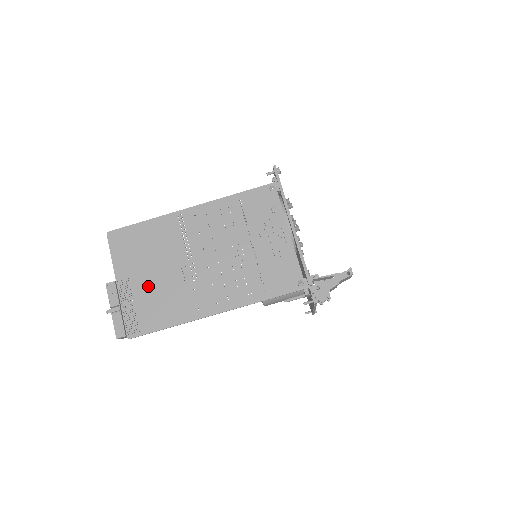
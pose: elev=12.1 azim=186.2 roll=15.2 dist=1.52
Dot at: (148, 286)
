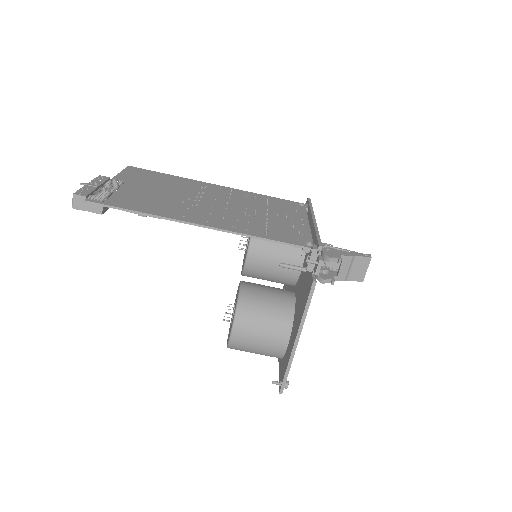
Dot at: (141, 191)
